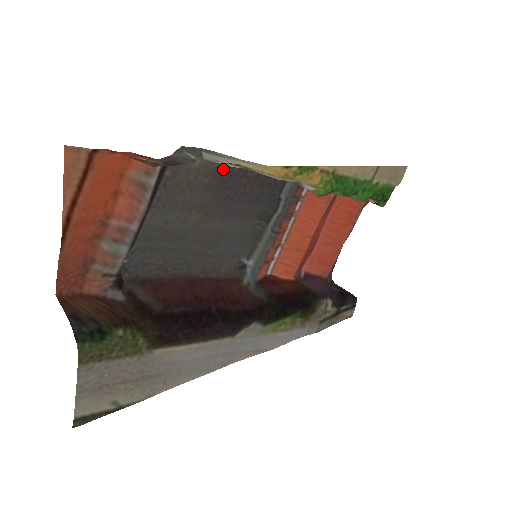
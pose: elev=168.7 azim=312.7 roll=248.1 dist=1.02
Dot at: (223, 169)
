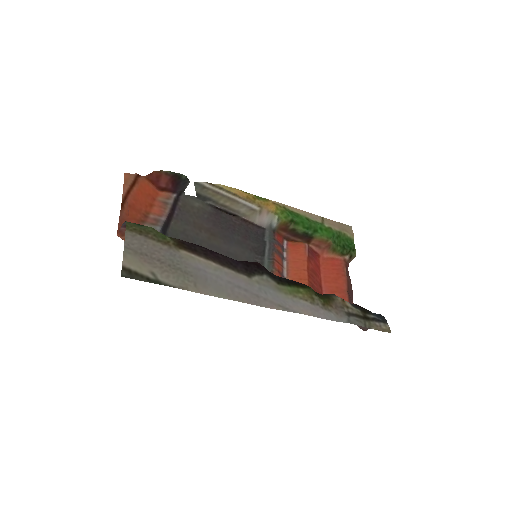
Dot at: (215, 213)
